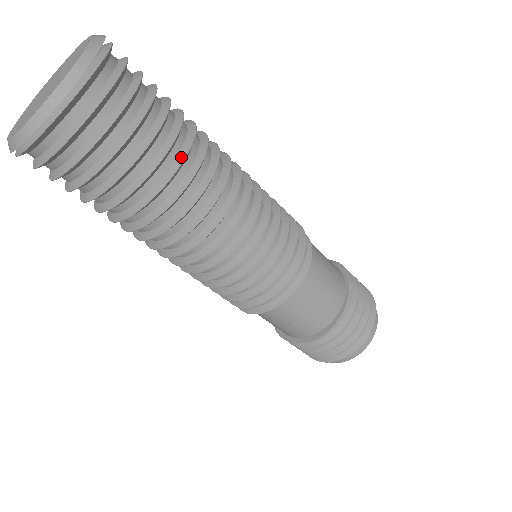
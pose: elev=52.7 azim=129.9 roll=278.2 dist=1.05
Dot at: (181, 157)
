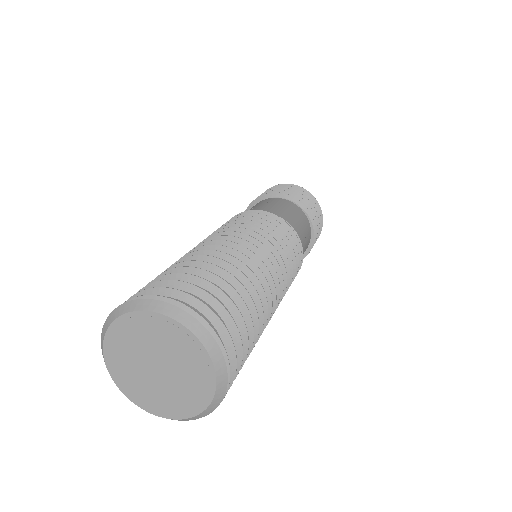
Dot at: (259, 331)
